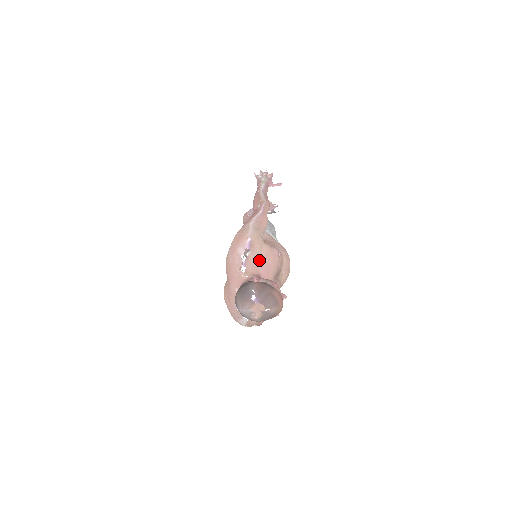
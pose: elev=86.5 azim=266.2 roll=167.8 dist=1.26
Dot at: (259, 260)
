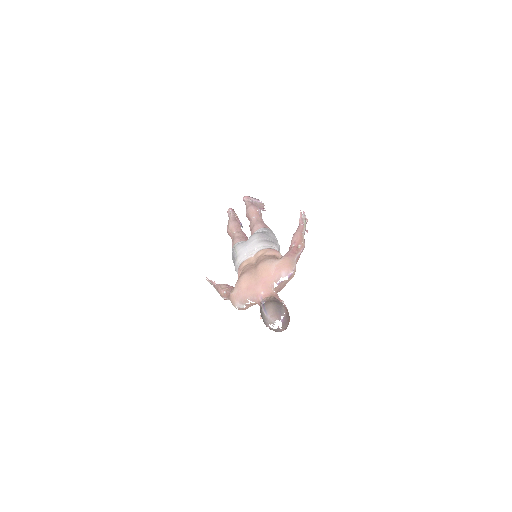
Dot at: occluded
